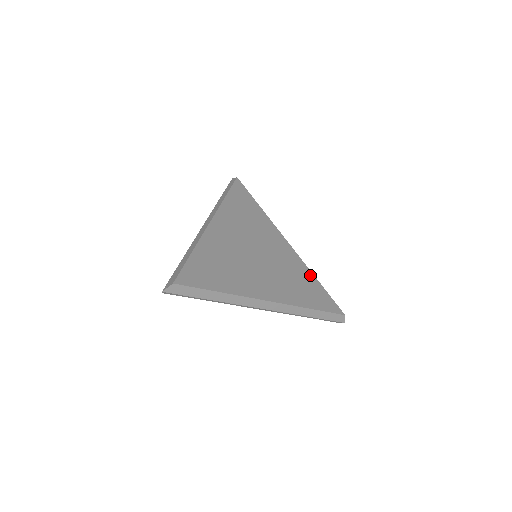
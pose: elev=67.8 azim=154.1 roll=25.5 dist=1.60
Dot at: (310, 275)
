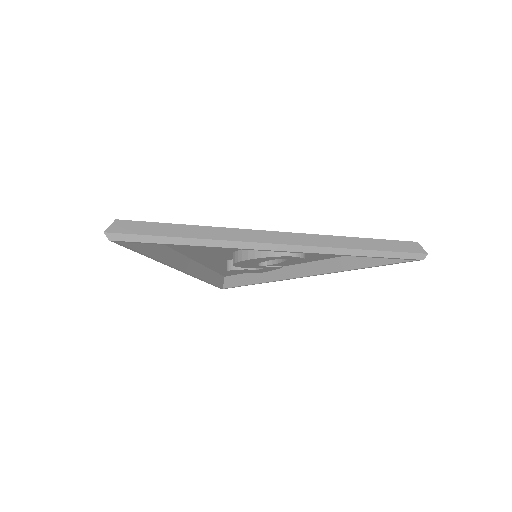
Dot at: occluded
